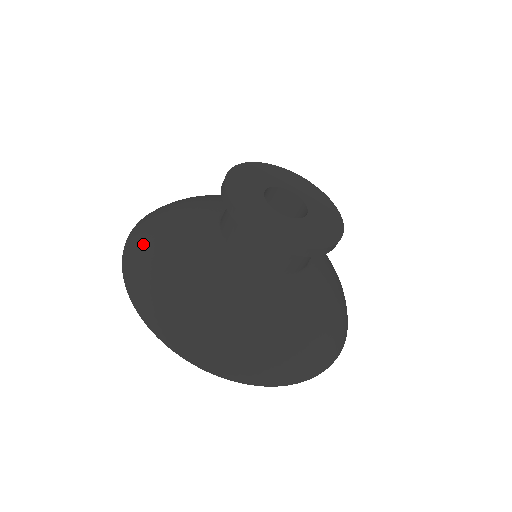
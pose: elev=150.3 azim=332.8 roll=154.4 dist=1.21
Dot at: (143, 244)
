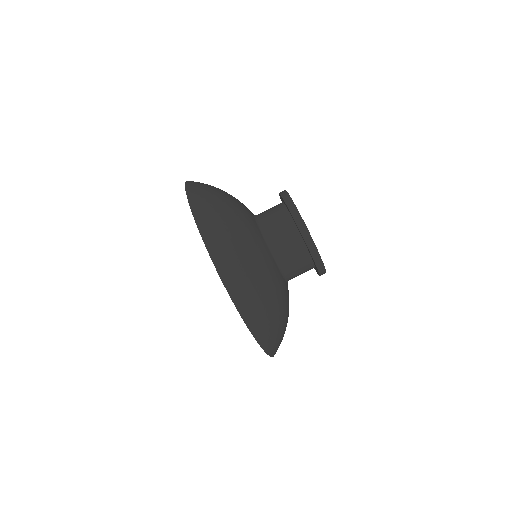
Dot at: (255, 298)
